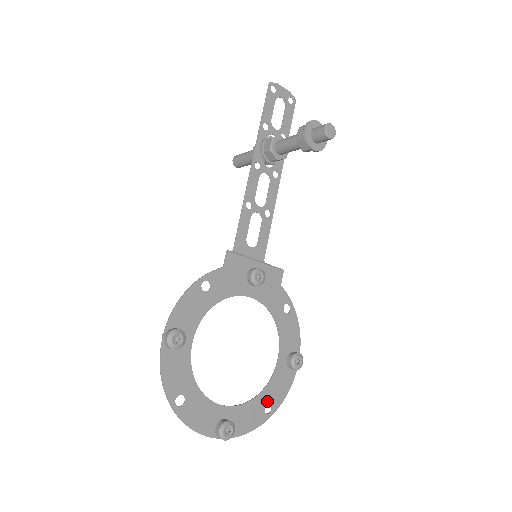
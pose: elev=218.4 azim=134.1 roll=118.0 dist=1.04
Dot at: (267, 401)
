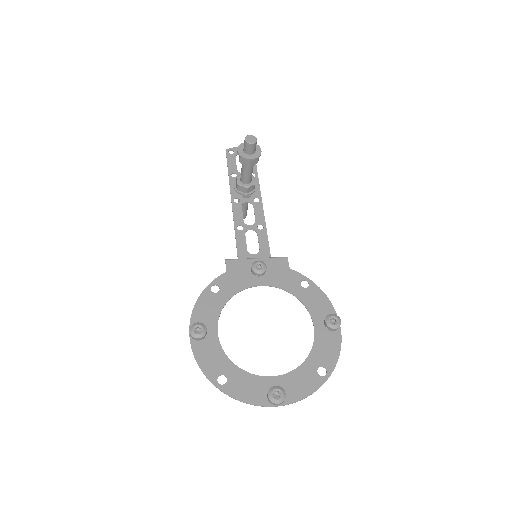
Dot at: (317, 365)
